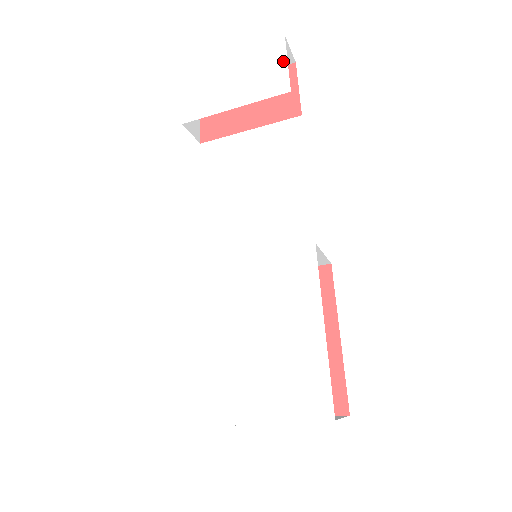
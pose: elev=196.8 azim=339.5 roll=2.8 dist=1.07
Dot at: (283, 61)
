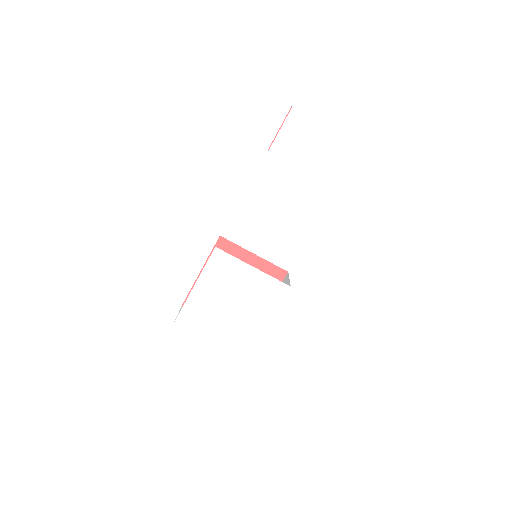
Dot at: (354, 167)
